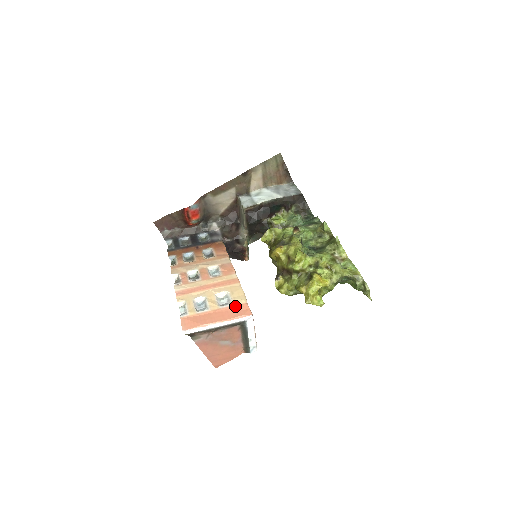
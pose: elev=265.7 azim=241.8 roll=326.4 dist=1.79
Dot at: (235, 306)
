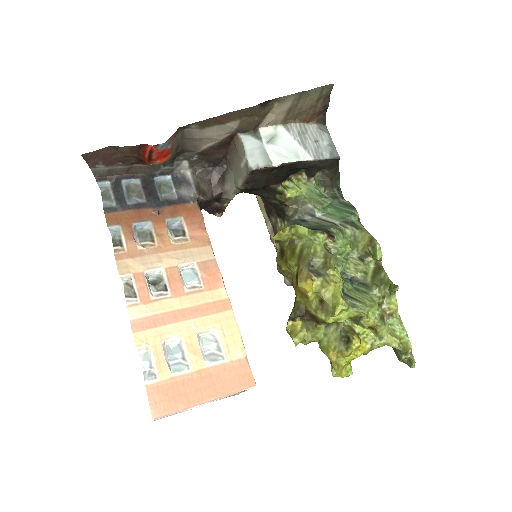
Dot at: (230, 364)
